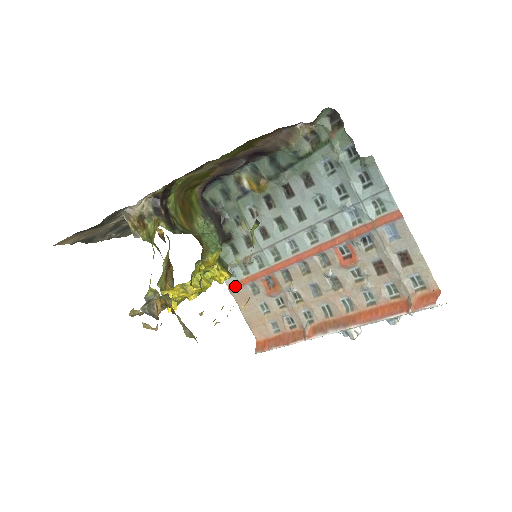
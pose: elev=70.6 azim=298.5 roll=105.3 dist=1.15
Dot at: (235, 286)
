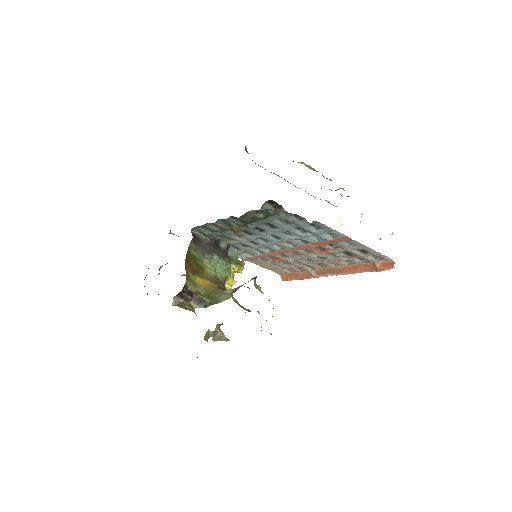
Dot at: (248, 259)
